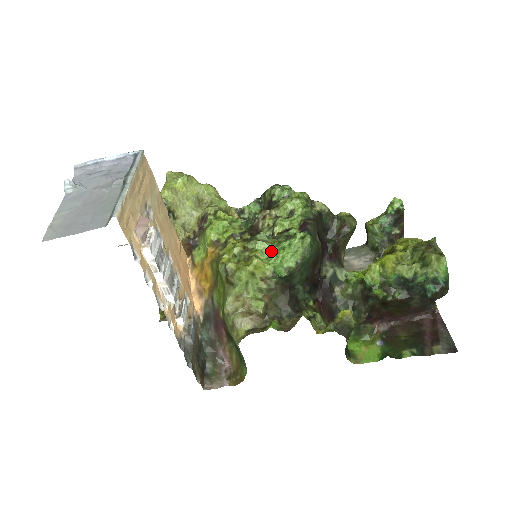
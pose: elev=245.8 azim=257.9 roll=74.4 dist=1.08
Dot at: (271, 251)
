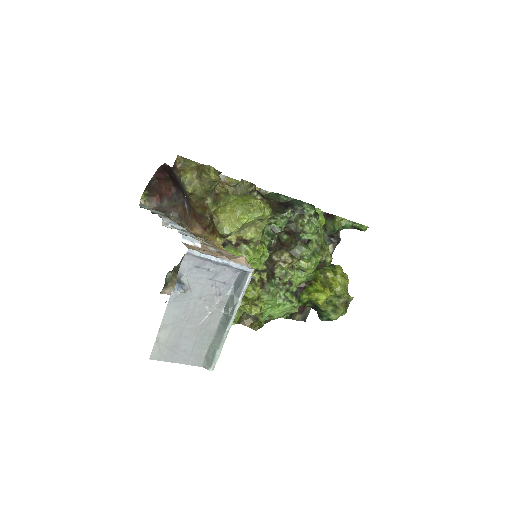
Dot at: (271, 303)
